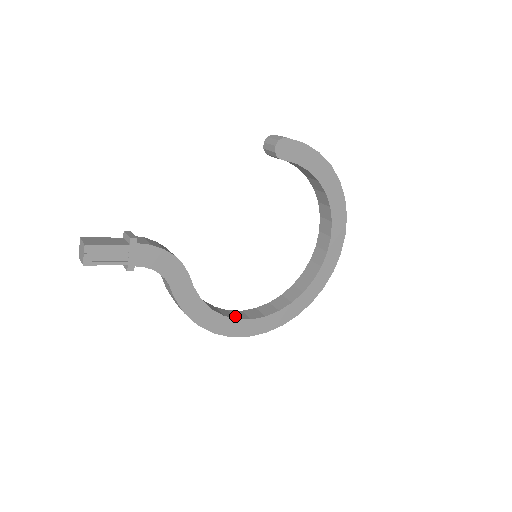
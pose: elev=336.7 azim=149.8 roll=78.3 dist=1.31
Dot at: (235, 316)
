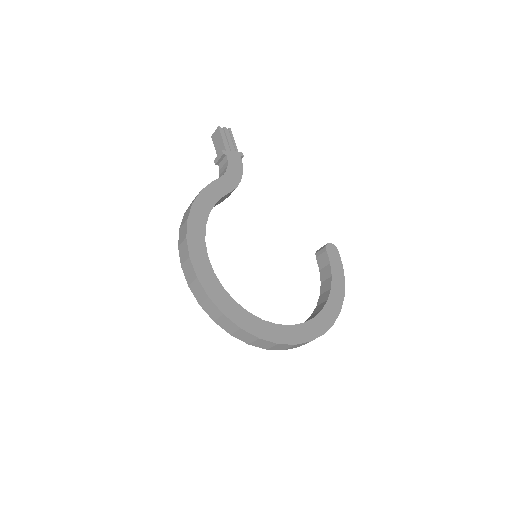
Dot at: occluded
